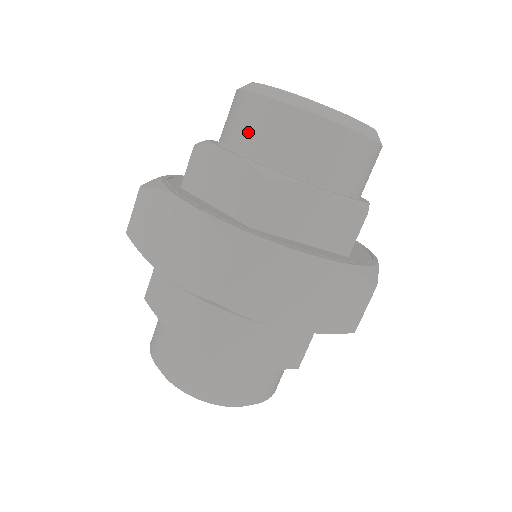
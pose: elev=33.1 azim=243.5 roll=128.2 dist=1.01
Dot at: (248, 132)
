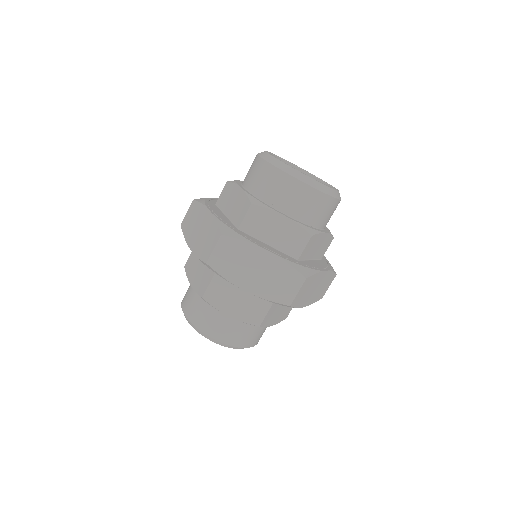
Dot at: (252, 178)
